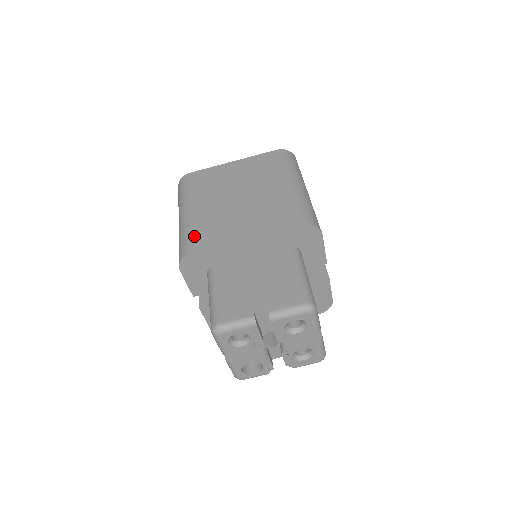
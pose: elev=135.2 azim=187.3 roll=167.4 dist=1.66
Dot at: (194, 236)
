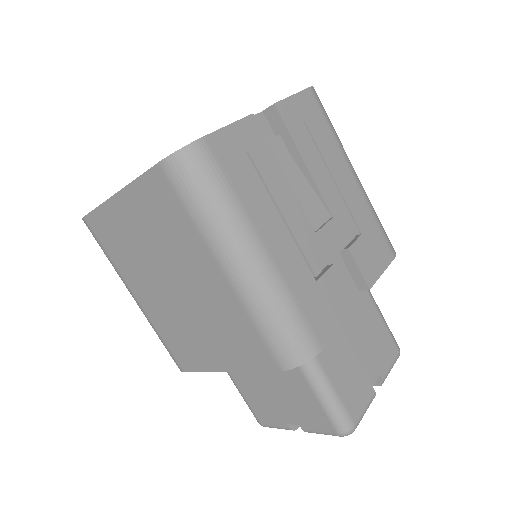
Dot at: (170, 348)
